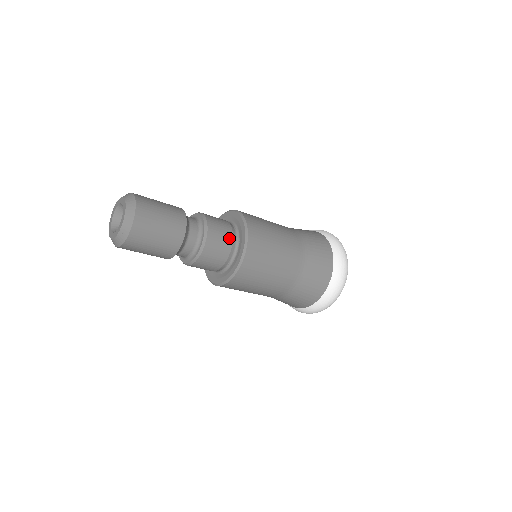
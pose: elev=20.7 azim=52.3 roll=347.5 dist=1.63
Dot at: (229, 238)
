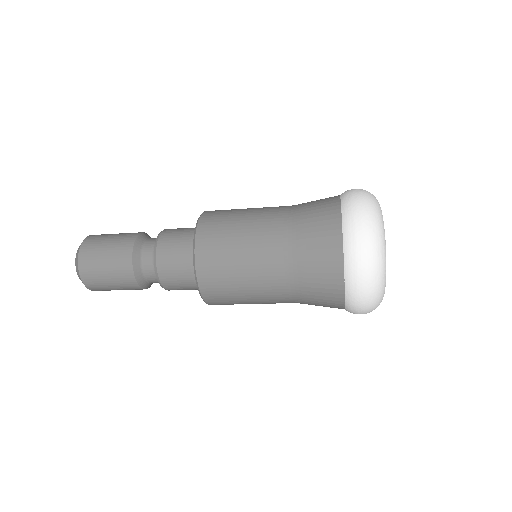
Dot at: (186, 271)
